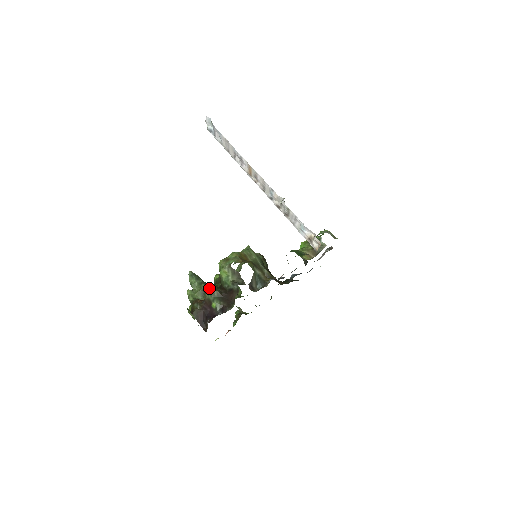
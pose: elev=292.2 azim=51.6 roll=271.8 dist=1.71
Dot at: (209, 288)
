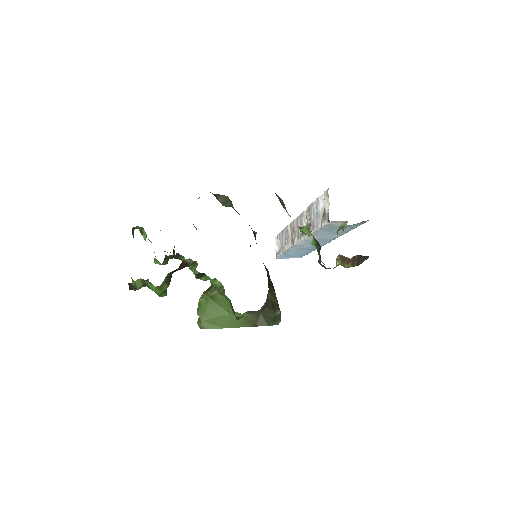
Dot at: occluded
